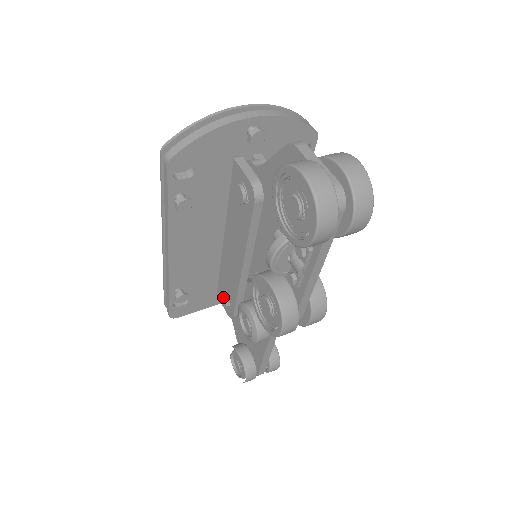
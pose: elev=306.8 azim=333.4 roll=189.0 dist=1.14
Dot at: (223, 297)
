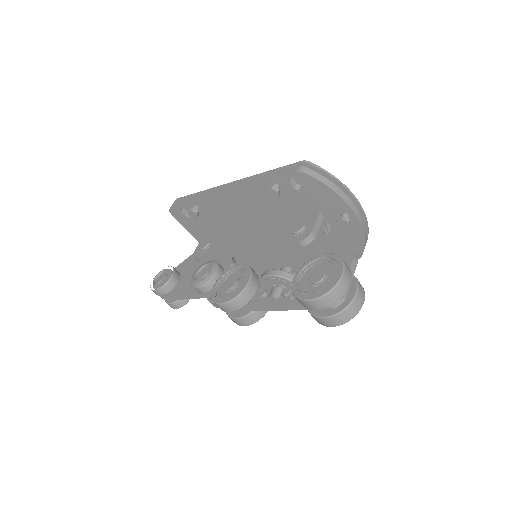
Dot at: (207, 243)
